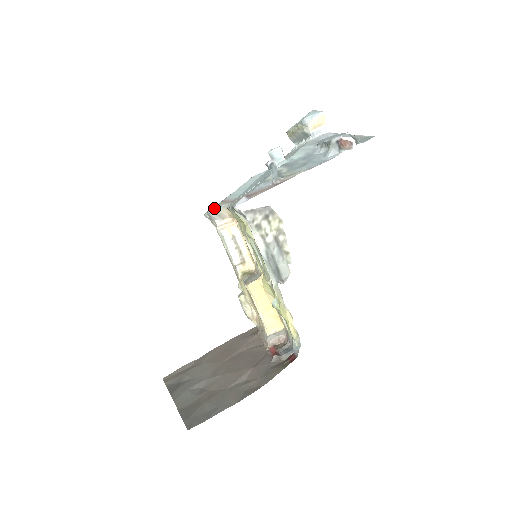
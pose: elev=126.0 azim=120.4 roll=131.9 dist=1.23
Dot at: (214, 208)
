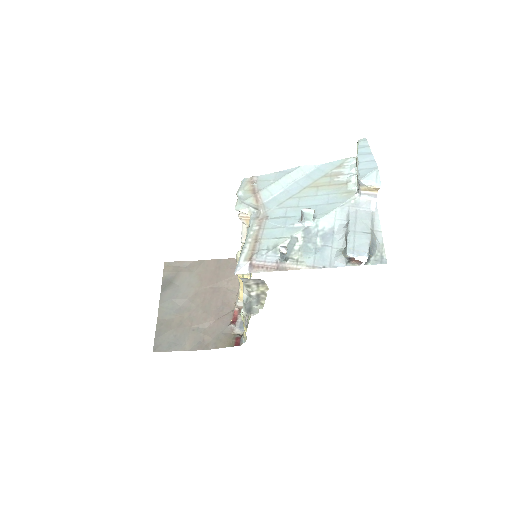
Dot at: (242, 205)
